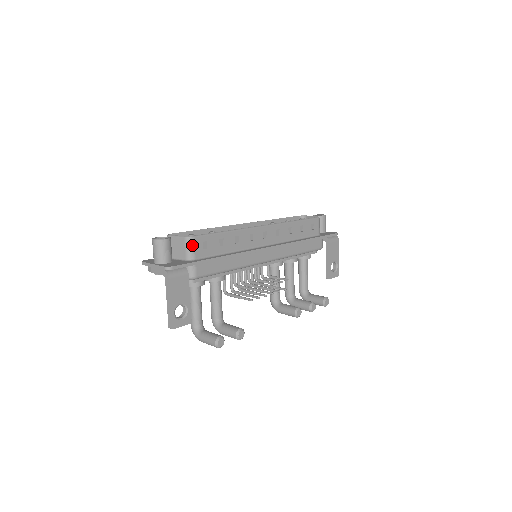
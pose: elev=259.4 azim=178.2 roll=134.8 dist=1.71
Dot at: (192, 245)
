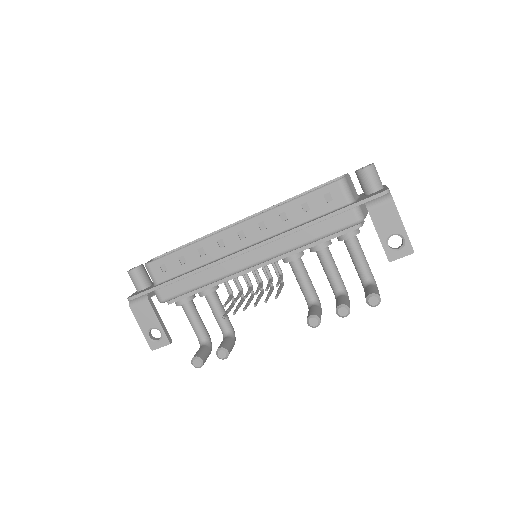
Dot at: (150, 271)
